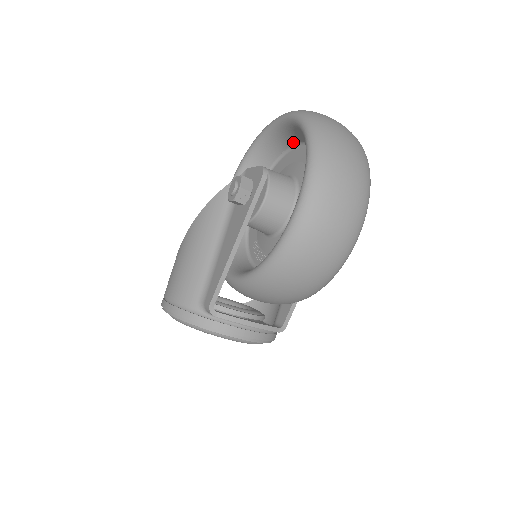
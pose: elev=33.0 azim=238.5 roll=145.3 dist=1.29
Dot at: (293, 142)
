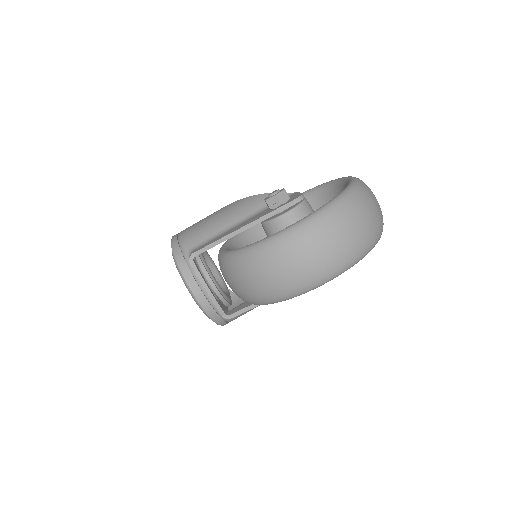
Dot at: occluded
